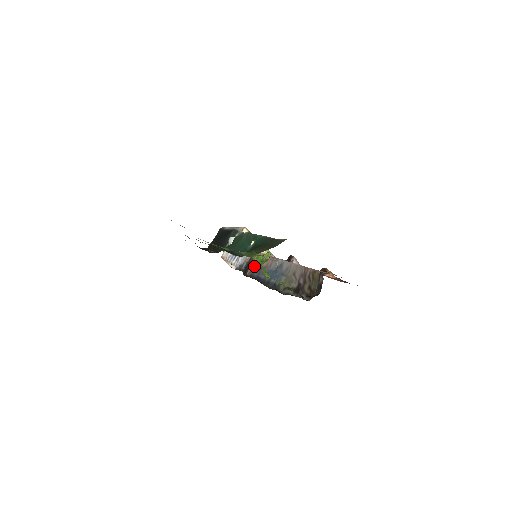
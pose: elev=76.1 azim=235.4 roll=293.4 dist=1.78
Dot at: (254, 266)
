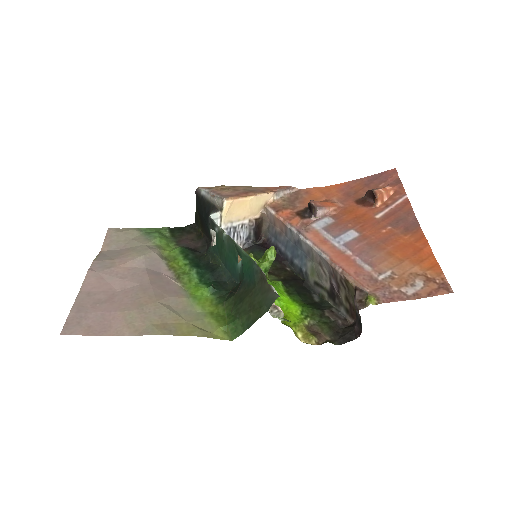
Dot at: (266, 225)
